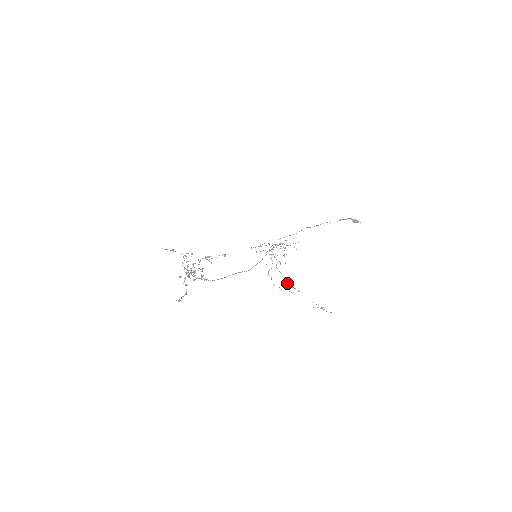
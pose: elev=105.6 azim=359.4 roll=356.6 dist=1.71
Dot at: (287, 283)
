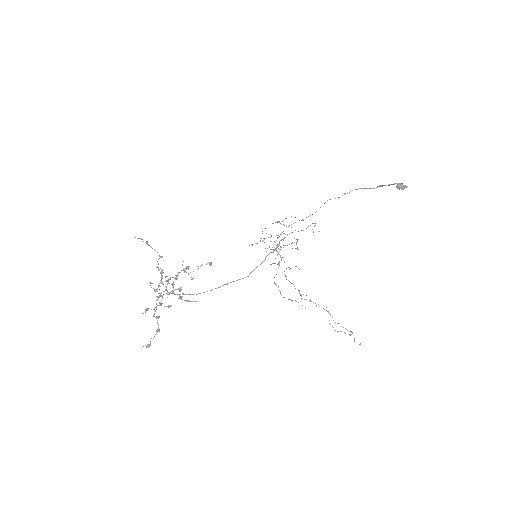
Dot at: (300, 295)
